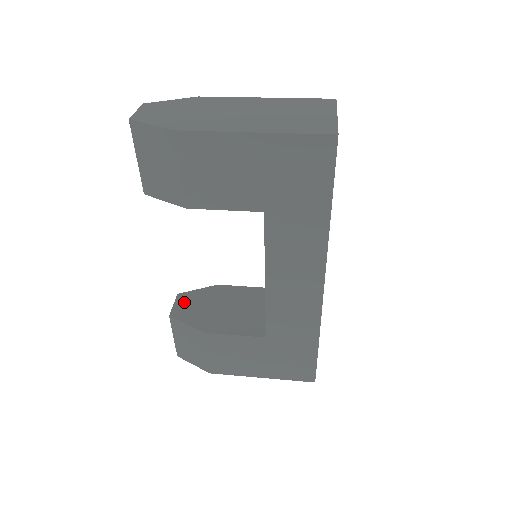
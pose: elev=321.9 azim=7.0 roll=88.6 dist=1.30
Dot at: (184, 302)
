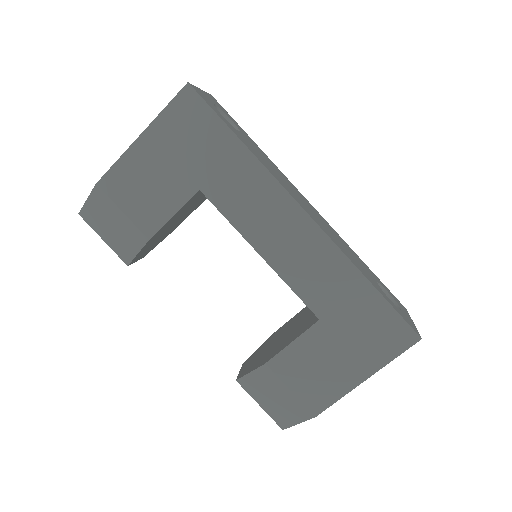
Dot at: (248, 363)
